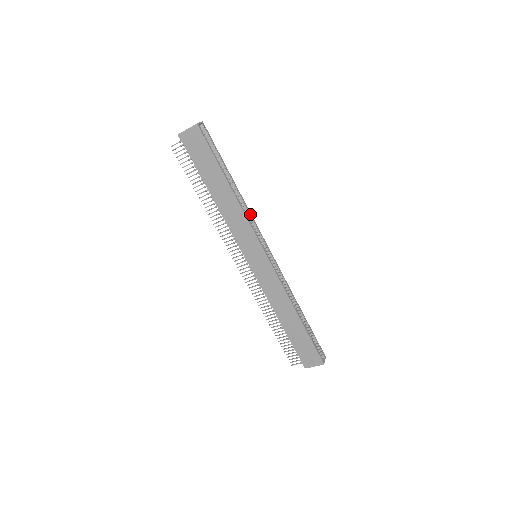
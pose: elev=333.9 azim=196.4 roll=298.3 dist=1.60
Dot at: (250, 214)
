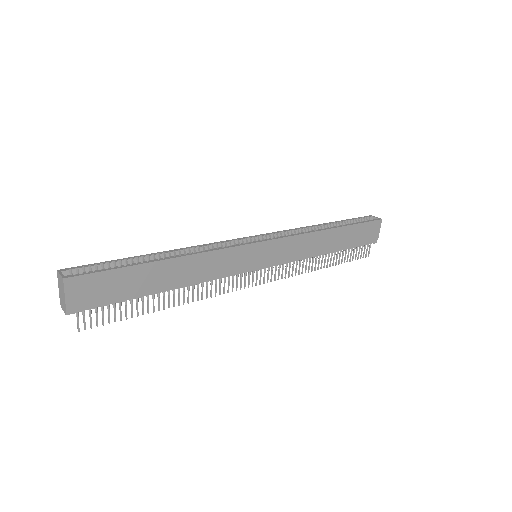
Dot at: (206, 245)
